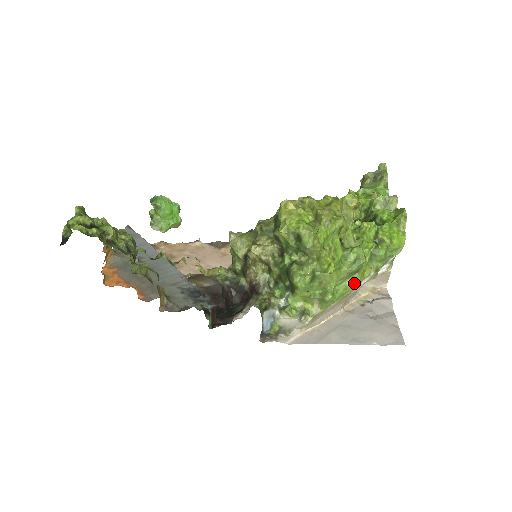
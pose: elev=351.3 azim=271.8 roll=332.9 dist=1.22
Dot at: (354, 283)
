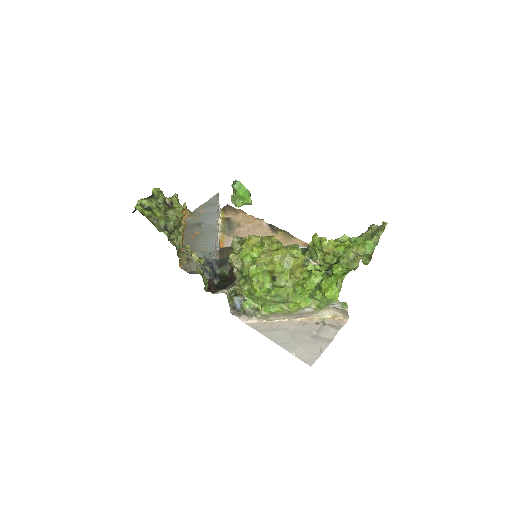
Dot at: (289, 308)
